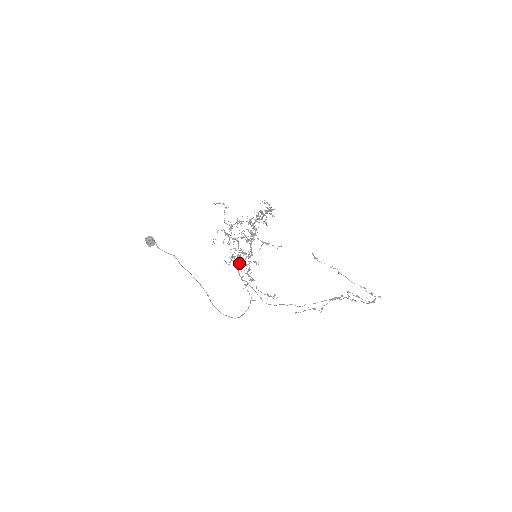
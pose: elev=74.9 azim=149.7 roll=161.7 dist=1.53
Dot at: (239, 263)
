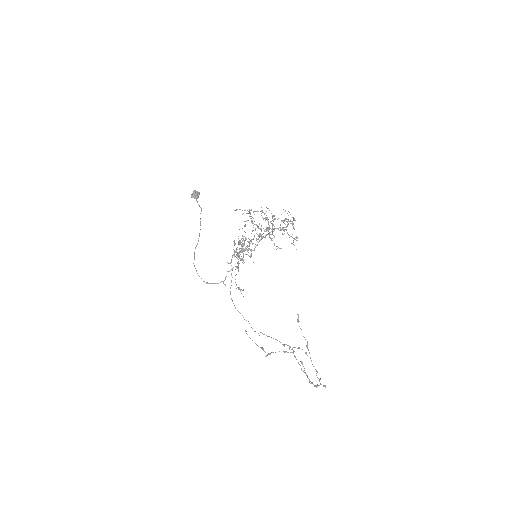
Dot at: (240, 244)
